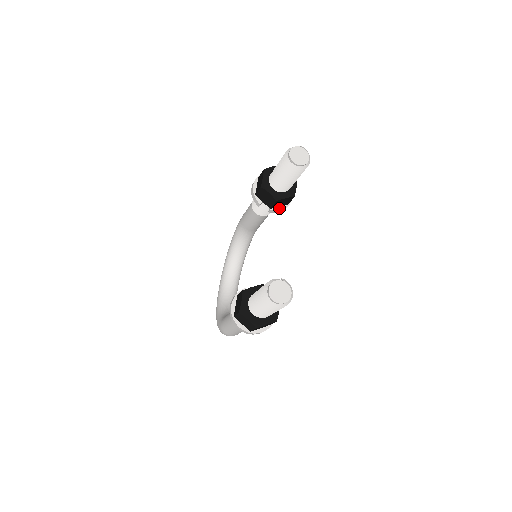
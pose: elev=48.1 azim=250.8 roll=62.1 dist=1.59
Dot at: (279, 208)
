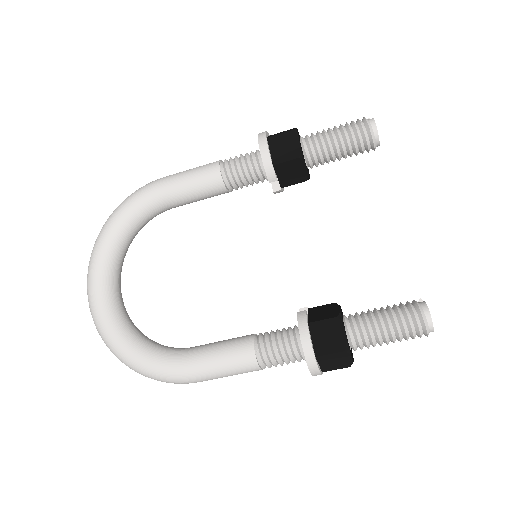
Dot at: (282, 188)
